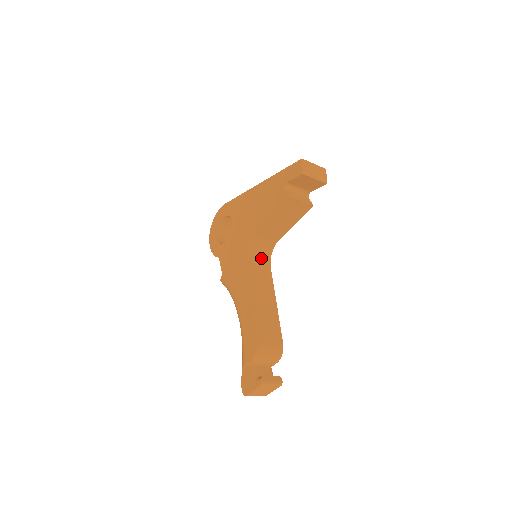
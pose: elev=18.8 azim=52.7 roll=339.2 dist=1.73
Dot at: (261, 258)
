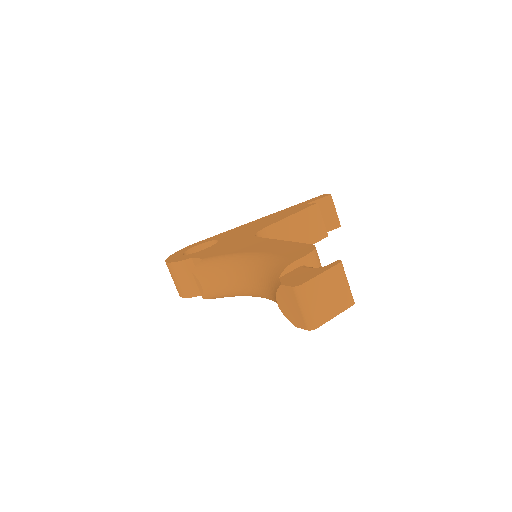
Dot at: occluded
